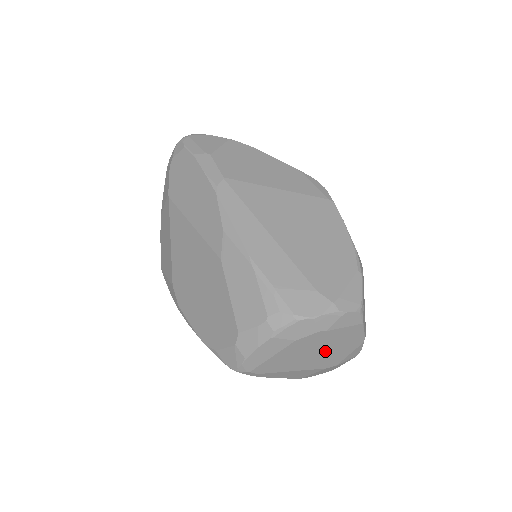
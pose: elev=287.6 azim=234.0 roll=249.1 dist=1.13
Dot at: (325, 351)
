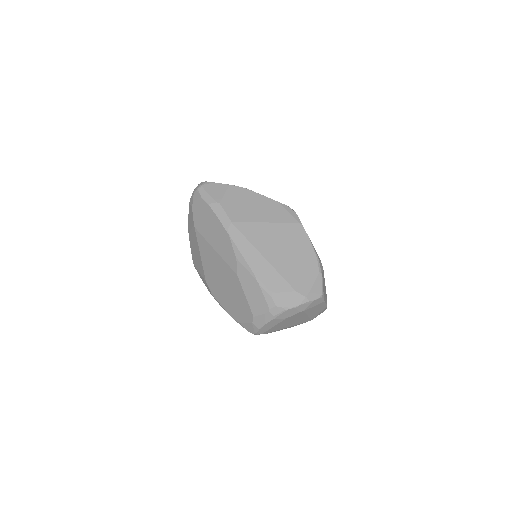
Dot at: (304, 317)
